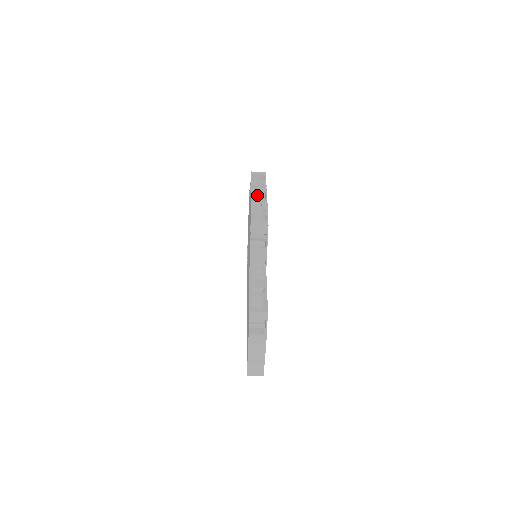
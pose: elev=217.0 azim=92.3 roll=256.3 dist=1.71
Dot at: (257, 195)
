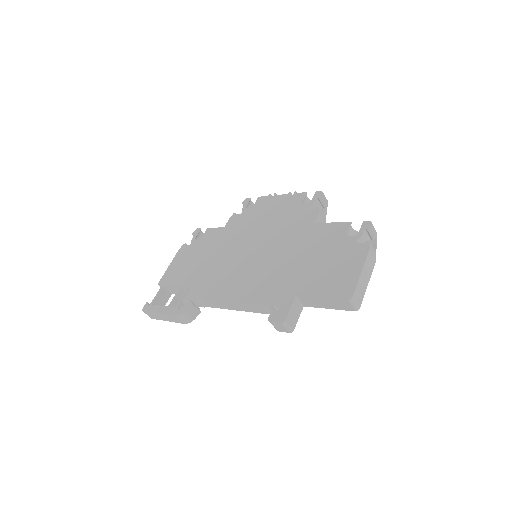
Dot at: occluded
